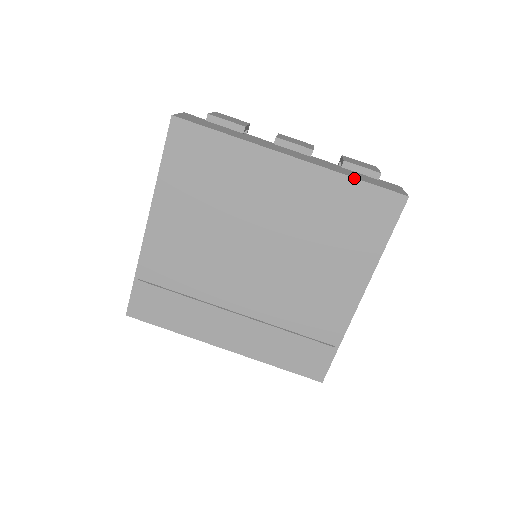
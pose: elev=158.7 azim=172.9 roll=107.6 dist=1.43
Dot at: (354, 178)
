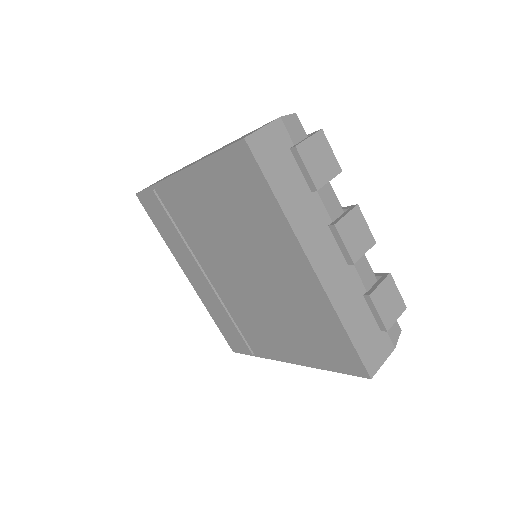
Dot at: (345, 330)
